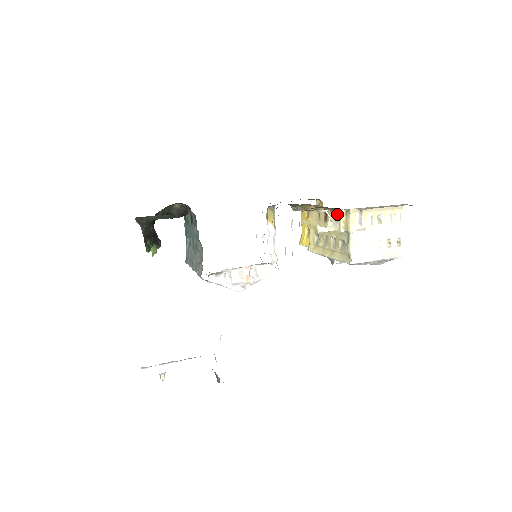
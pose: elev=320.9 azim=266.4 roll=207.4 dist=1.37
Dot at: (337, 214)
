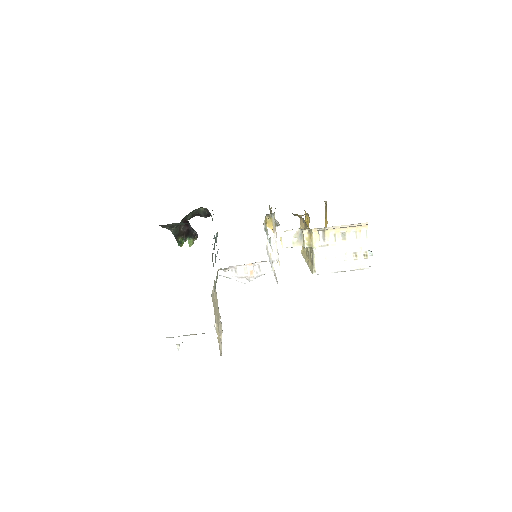
Dot at: (301, 233)
